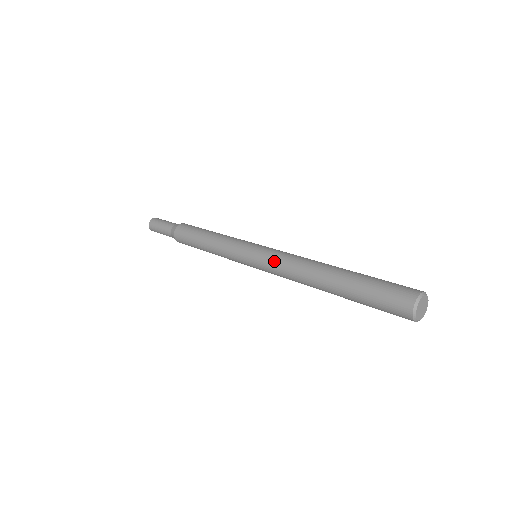
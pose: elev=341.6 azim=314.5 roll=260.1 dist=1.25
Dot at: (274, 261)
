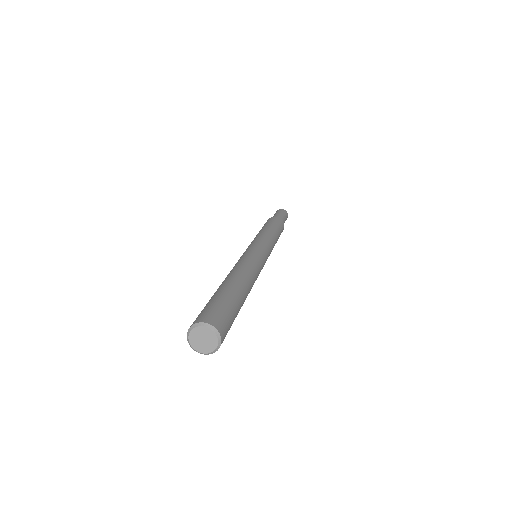
Dot at: (238, 260)
